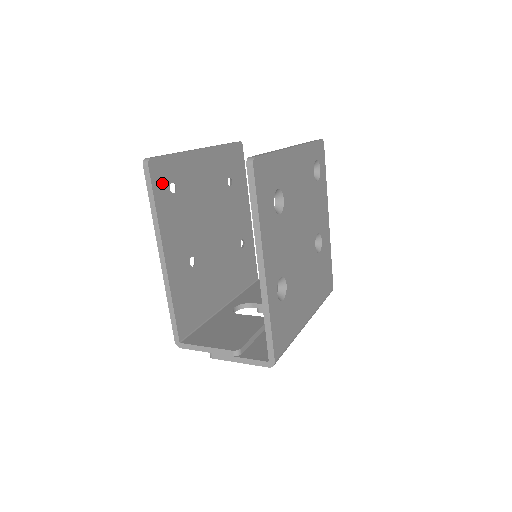
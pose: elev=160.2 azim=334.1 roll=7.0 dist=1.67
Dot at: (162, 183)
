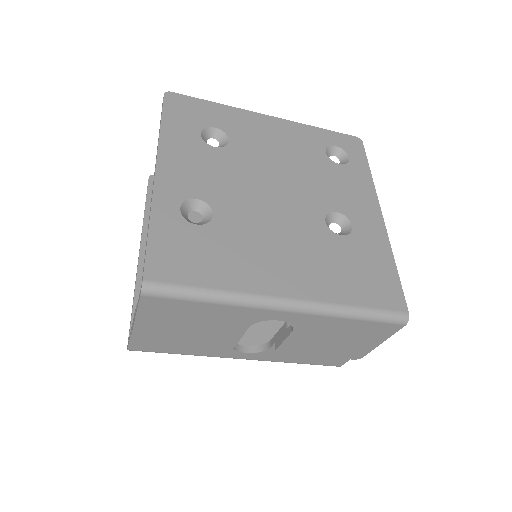
Dot at: occluded
